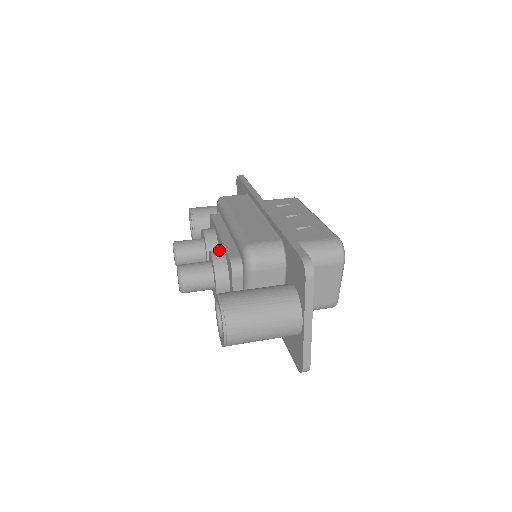
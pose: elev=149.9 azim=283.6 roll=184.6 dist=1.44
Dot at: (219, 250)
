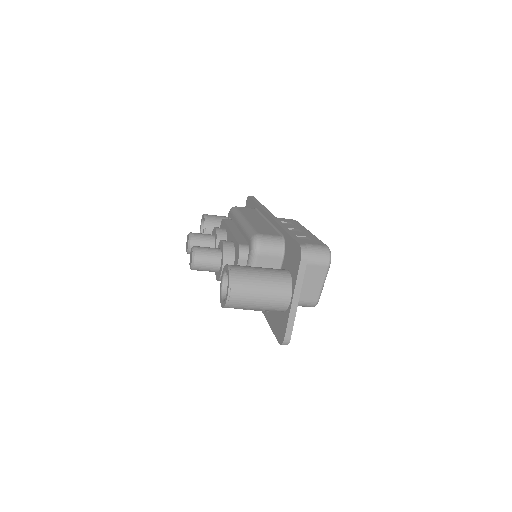
Dot at: occluded
